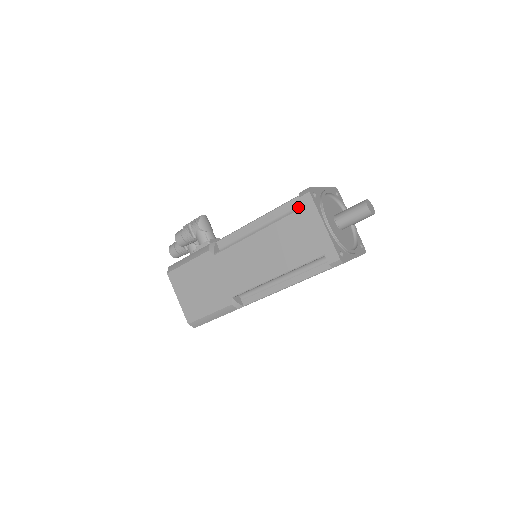
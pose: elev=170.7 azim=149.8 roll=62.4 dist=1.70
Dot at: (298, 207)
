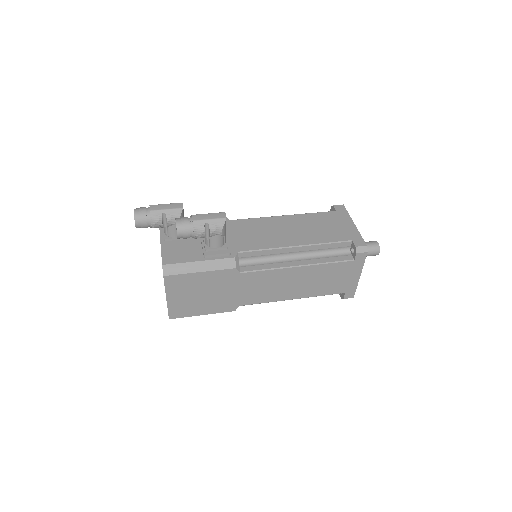
Dot at: (341, 249)
